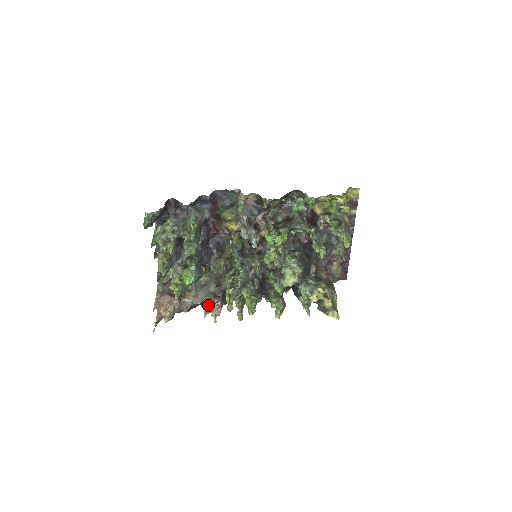
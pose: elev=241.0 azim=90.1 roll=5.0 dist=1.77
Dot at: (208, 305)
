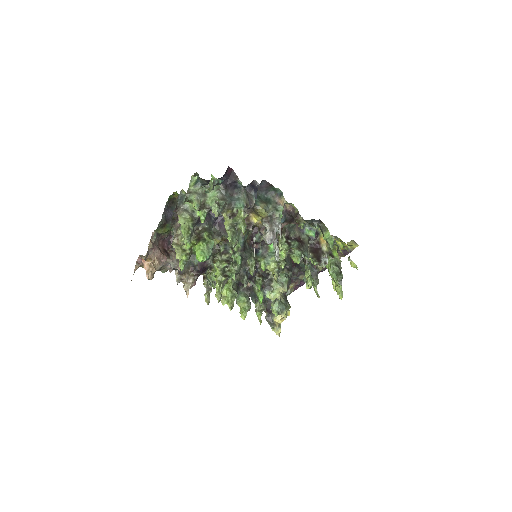
Dot at: (184, 274)
